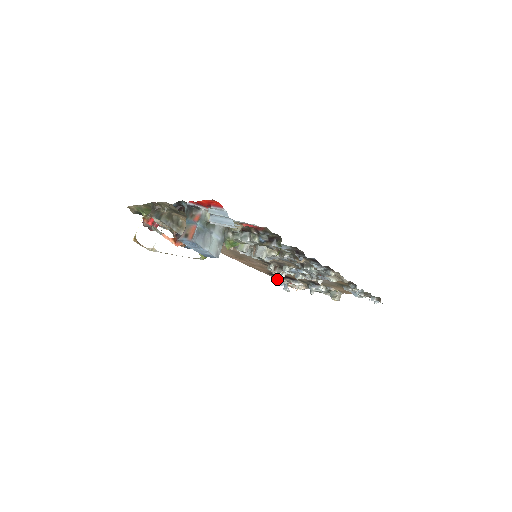
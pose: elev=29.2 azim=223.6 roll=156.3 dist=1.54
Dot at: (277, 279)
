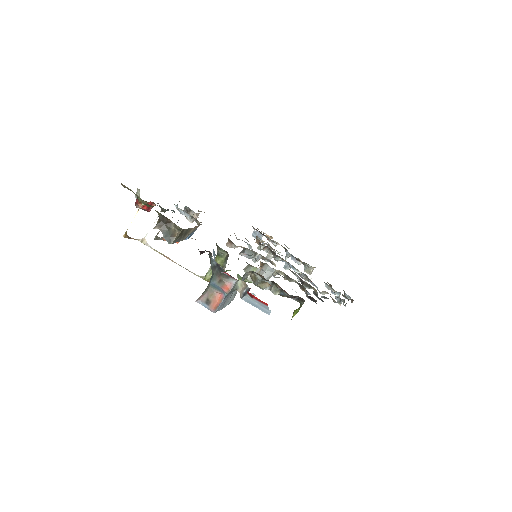
Dot at: (256, 232)
